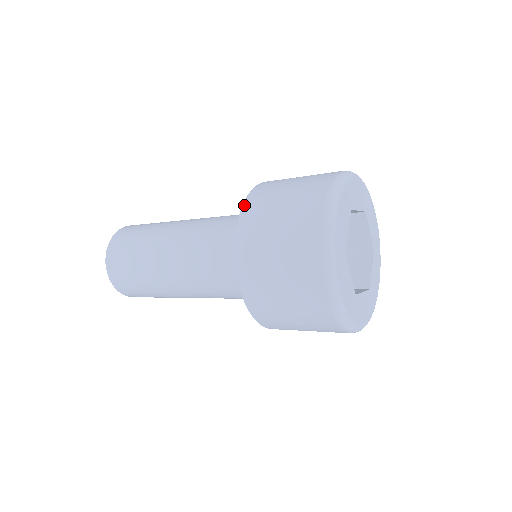
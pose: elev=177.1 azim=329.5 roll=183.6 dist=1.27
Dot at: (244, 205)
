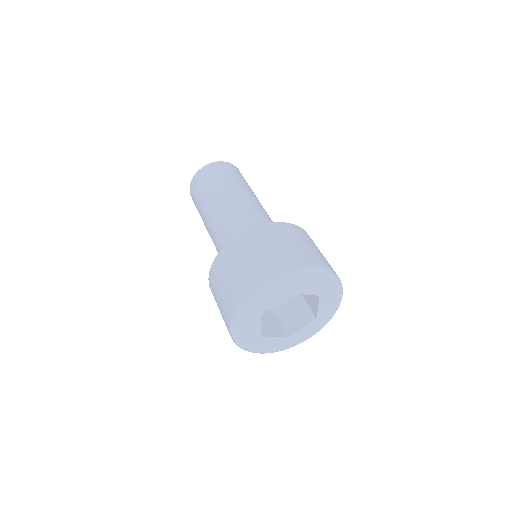
Dot at: (243, 233)
